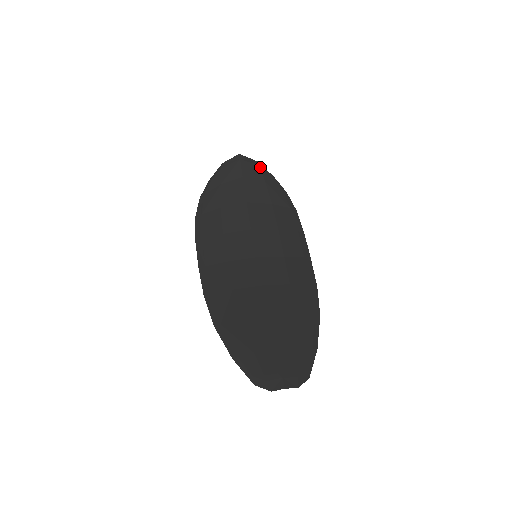
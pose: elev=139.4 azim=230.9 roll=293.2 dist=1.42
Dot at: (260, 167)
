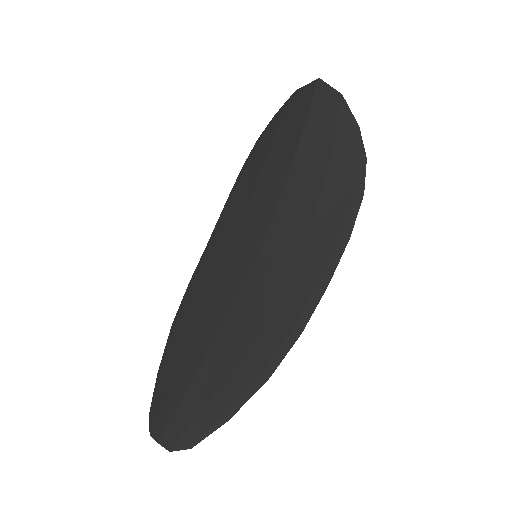
Dot at: (340, 106)
